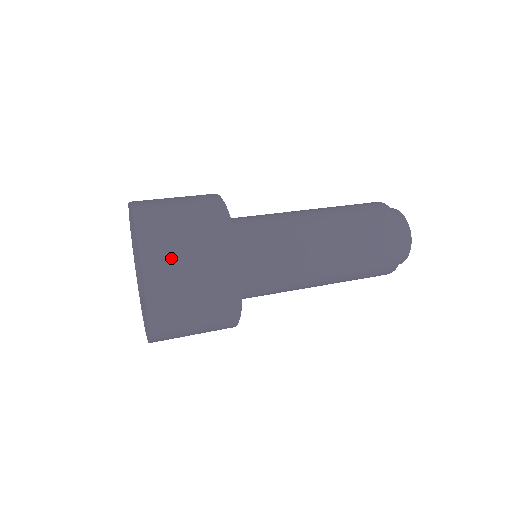
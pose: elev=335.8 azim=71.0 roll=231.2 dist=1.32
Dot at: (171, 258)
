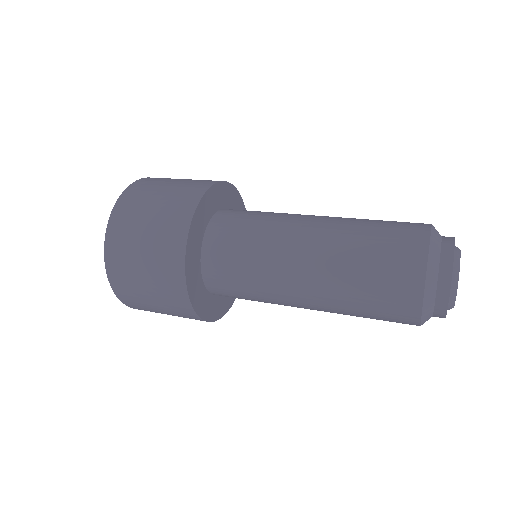
Dot at: (131, 222)
